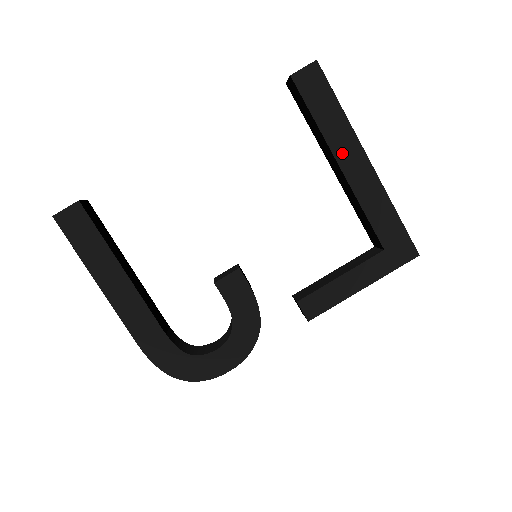
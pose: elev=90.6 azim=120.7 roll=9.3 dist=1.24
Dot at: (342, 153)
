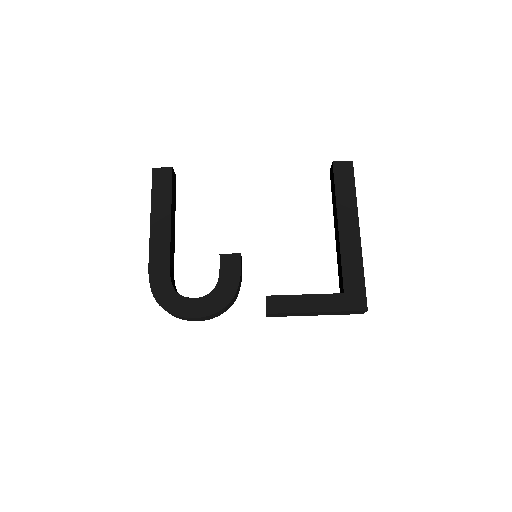
Dot at: (344, 218)
